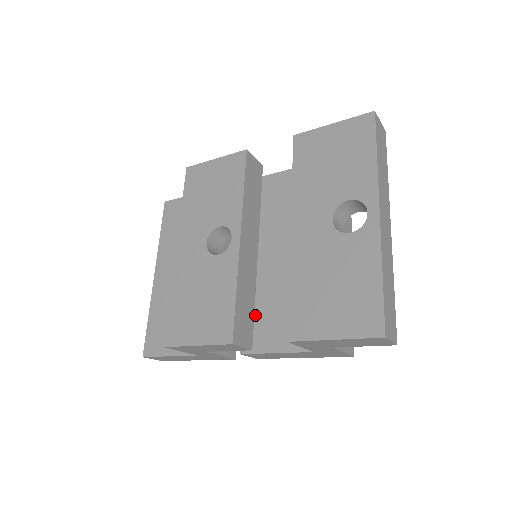
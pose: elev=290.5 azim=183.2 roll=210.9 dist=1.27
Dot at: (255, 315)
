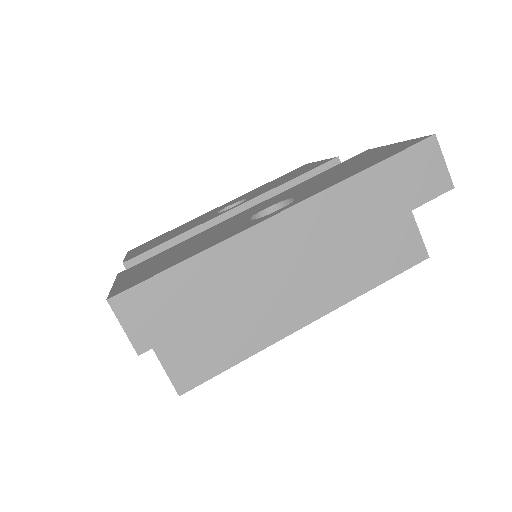
Dot at: occluded
